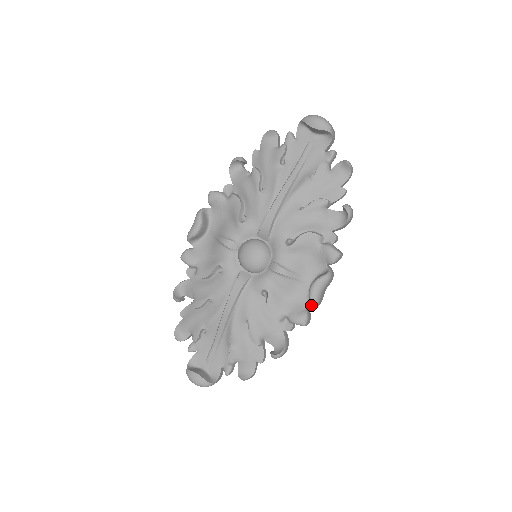
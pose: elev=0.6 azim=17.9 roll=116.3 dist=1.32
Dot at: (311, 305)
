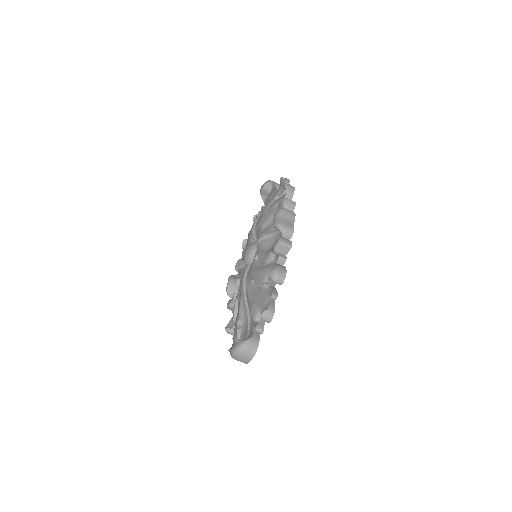
Dot at: (278, 229)
